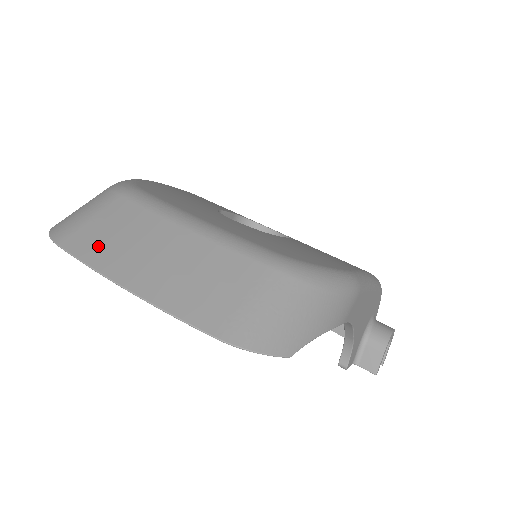
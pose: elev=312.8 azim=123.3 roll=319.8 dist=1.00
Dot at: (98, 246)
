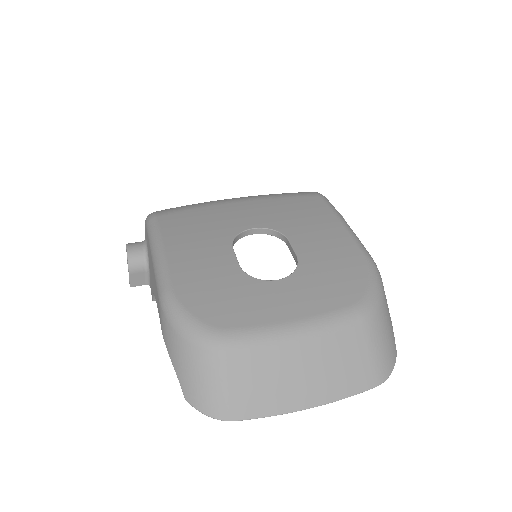
Dot at: (264, 400)
